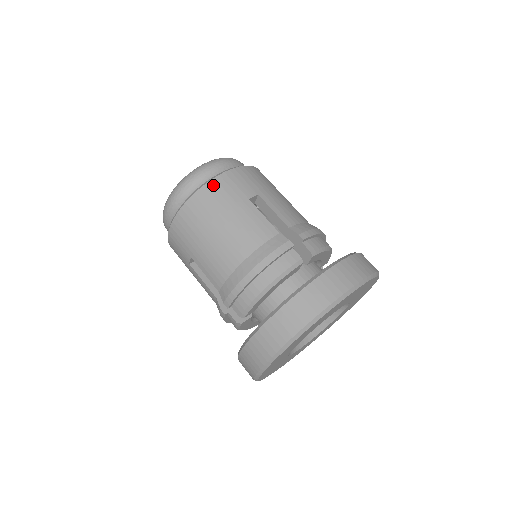
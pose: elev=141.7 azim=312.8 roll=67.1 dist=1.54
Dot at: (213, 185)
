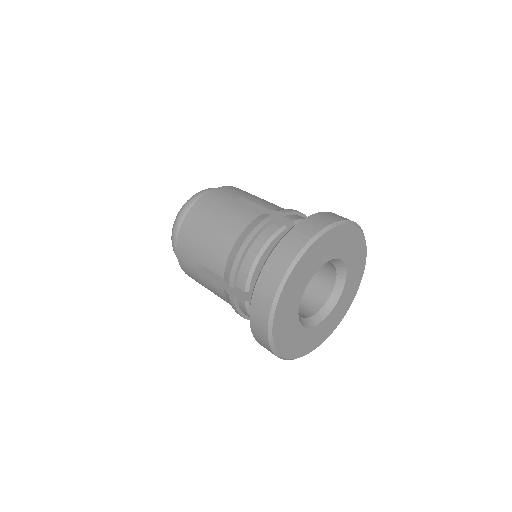
Dot at: (204, 199)
